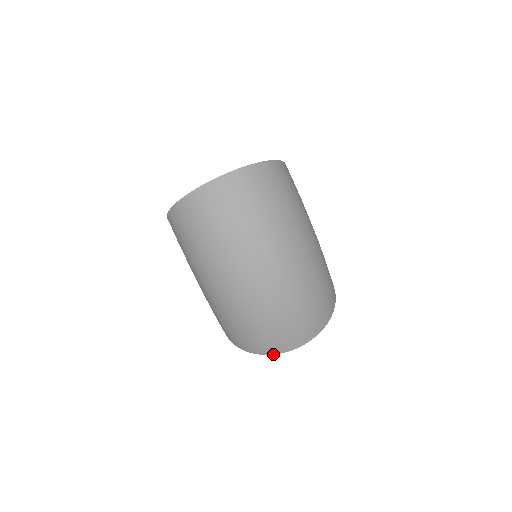
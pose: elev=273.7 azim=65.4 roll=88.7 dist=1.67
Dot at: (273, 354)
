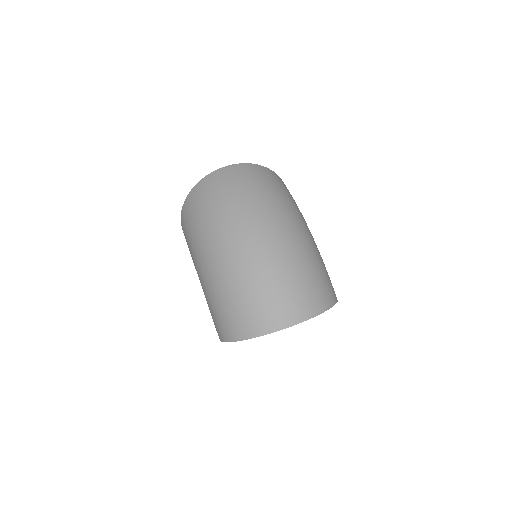
Dot at: occluded
